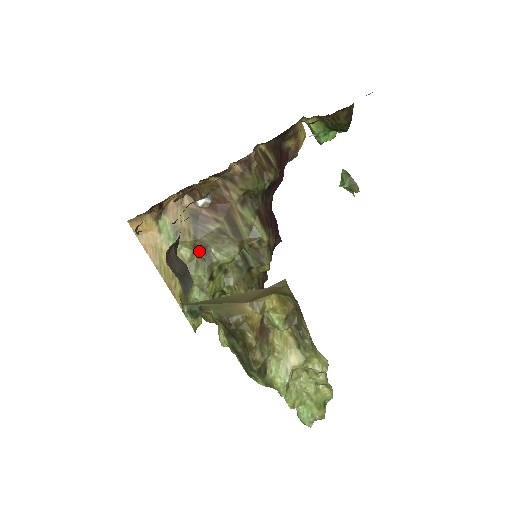
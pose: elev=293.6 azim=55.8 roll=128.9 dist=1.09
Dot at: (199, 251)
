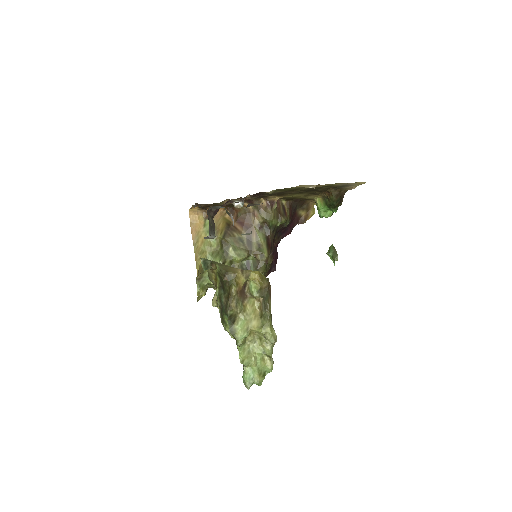
Dot at: (223, 245)
